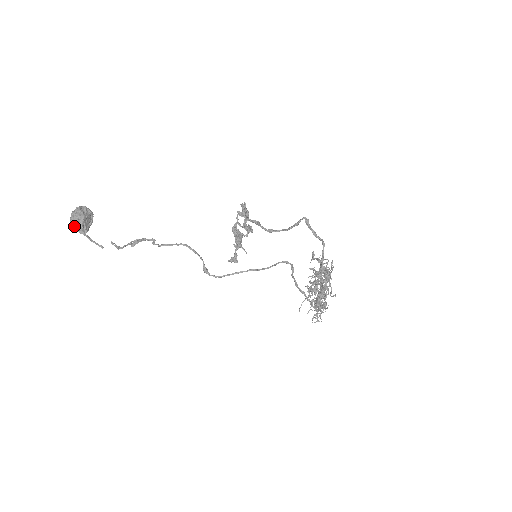
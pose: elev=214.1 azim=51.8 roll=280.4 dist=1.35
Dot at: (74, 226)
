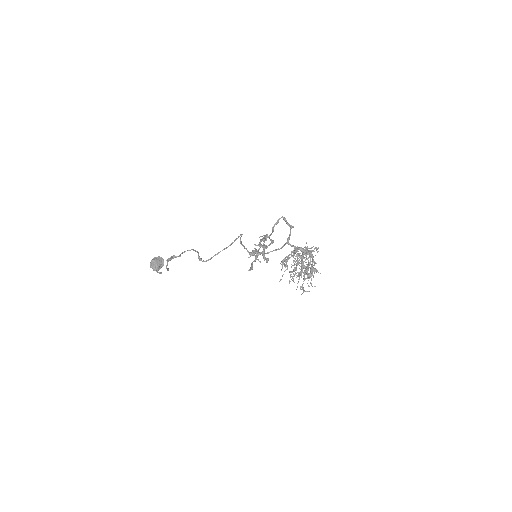
Dot at: (151, 267)
